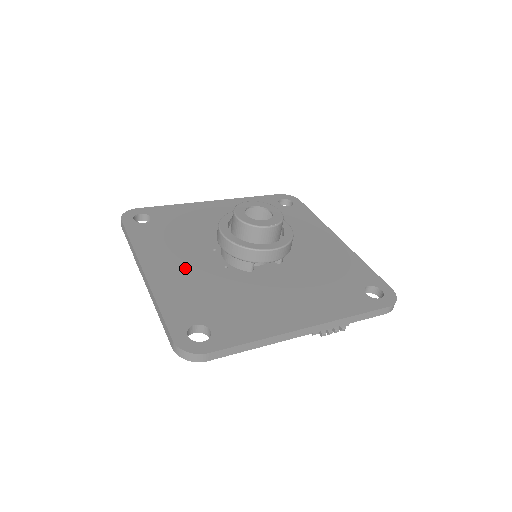
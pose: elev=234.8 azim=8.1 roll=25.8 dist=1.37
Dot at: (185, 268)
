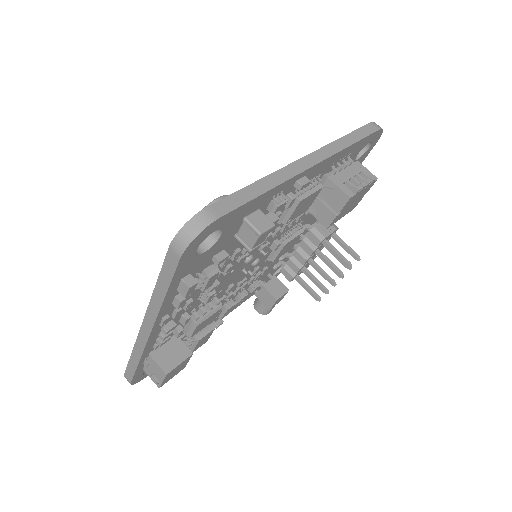
Dot at: occluded
